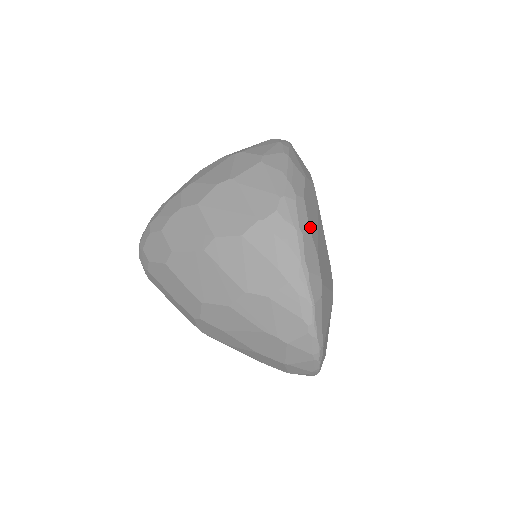
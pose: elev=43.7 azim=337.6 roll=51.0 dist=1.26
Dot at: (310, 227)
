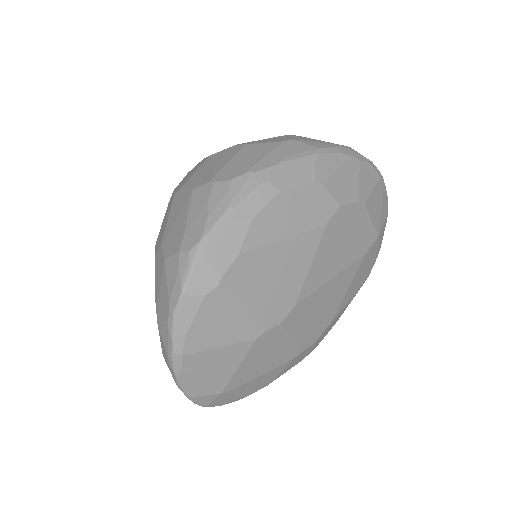
Dot at: (256, 221)
